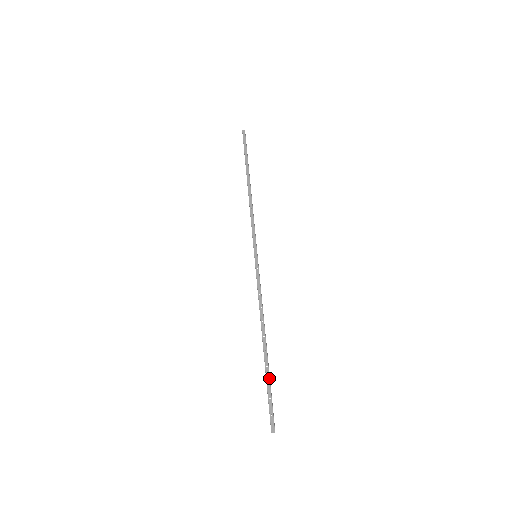
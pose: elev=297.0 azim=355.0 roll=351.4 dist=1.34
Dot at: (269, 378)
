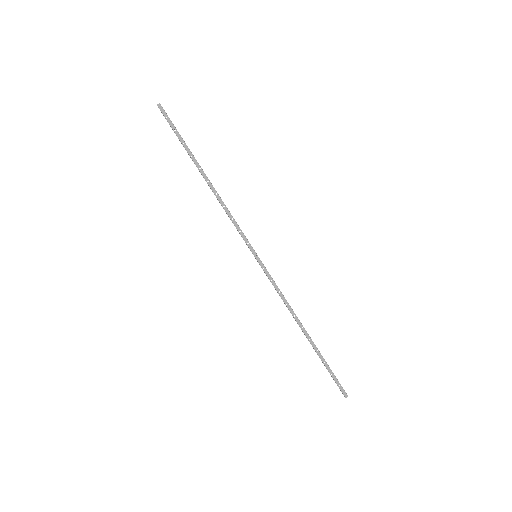
Dot at: (324, 360)
